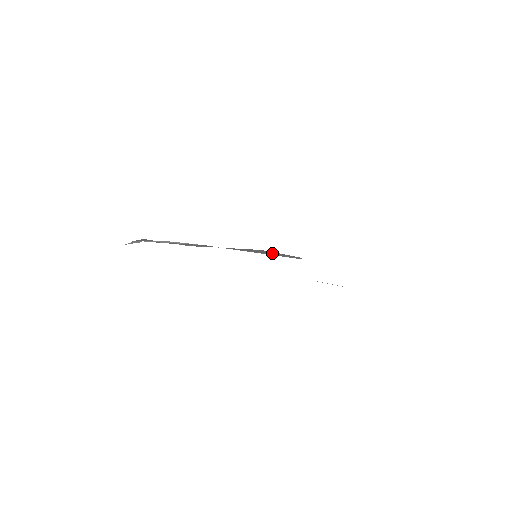
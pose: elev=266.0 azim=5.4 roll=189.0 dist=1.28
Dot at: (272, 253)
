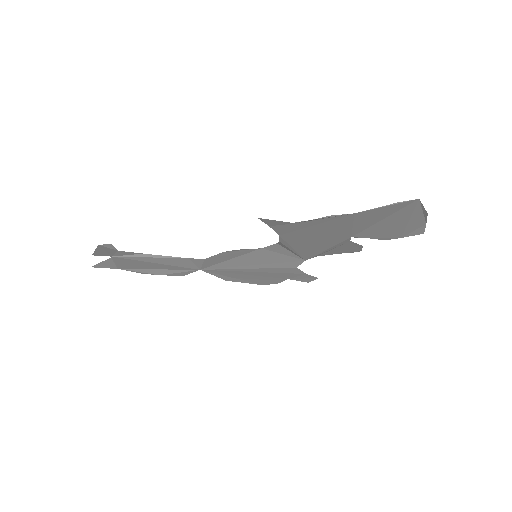
Dot at: (269, 259)
